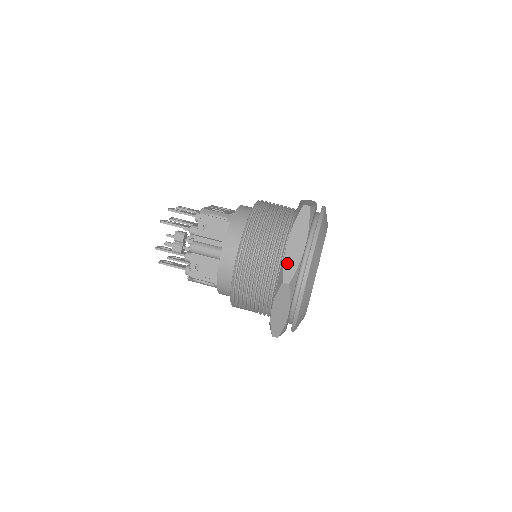
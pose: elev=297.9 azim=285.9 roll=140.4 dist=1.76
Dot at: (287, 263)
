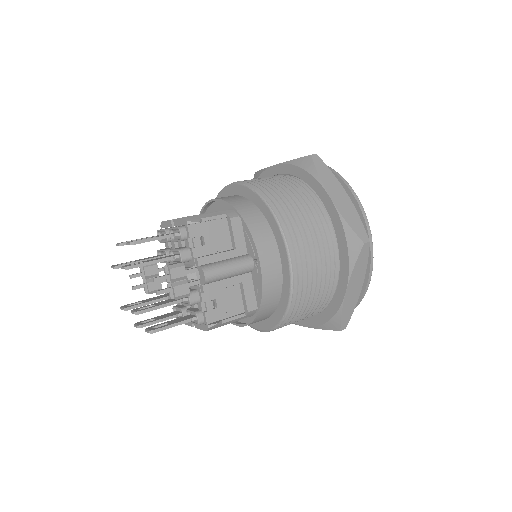
Dot at: (350, 221)
